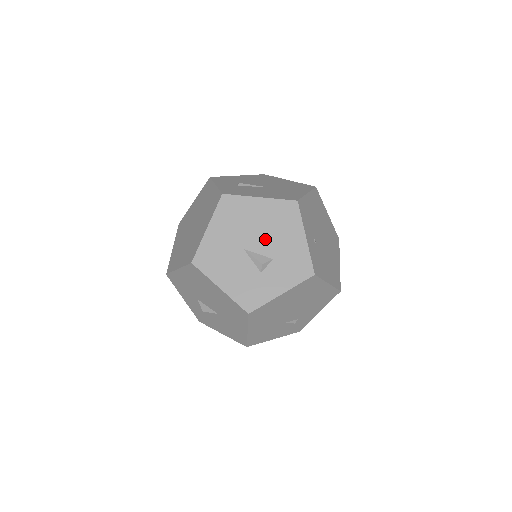
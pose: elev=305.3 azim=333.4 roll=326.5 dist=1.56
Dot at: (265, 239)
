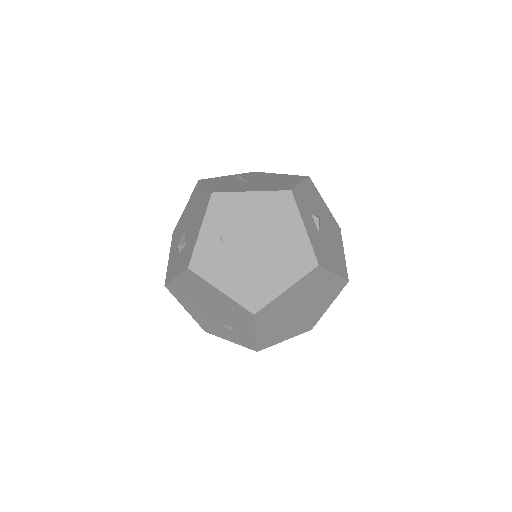
Dot at: (191, 225)
